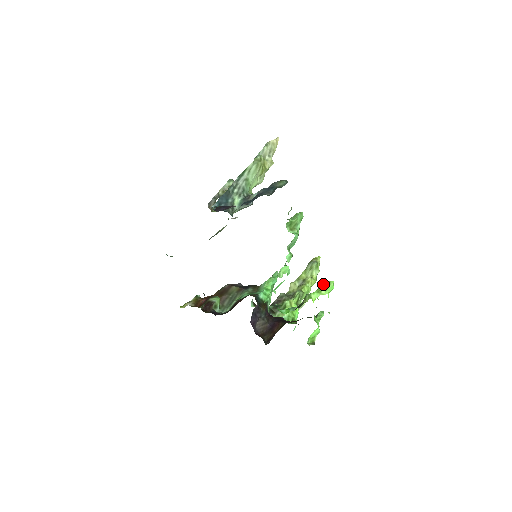
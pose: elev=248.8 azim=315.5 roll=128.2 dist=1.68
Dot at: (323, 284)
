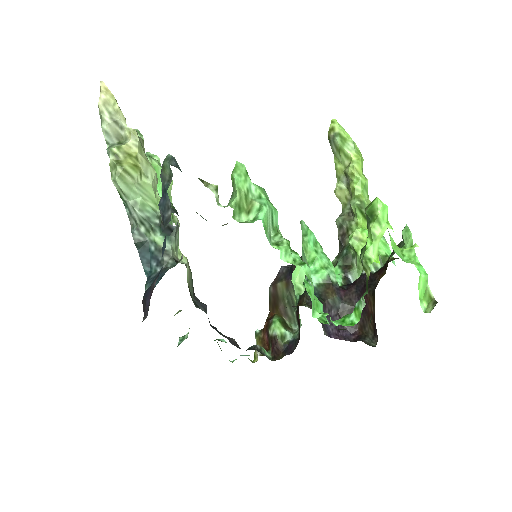
Dot at: (367, 218)
